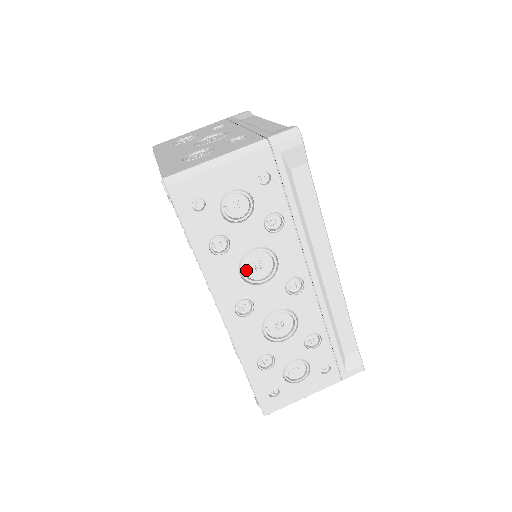
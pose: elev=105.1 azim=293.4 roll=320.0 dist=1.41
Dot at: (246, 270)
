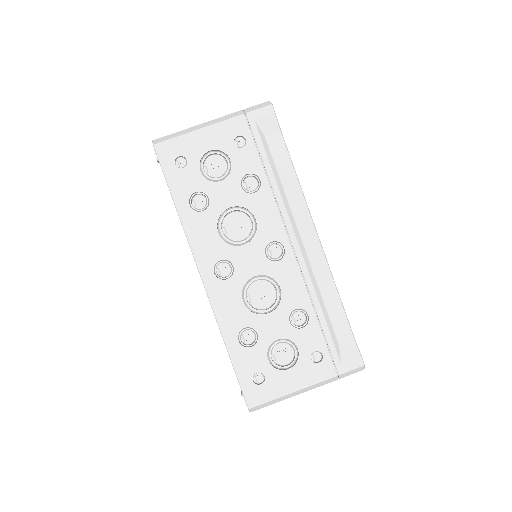
Dot at: (225, 230)
